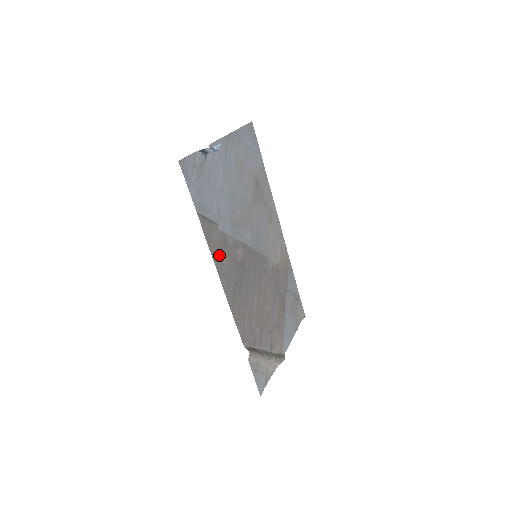
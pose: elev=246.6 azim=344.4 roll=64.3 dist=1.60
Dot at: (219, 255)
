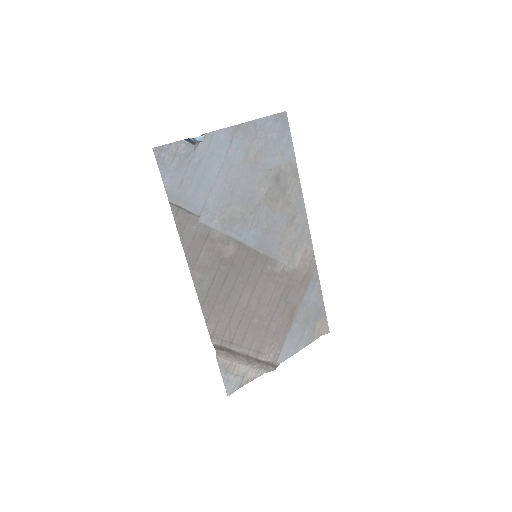
Dot at: (194, 247)
